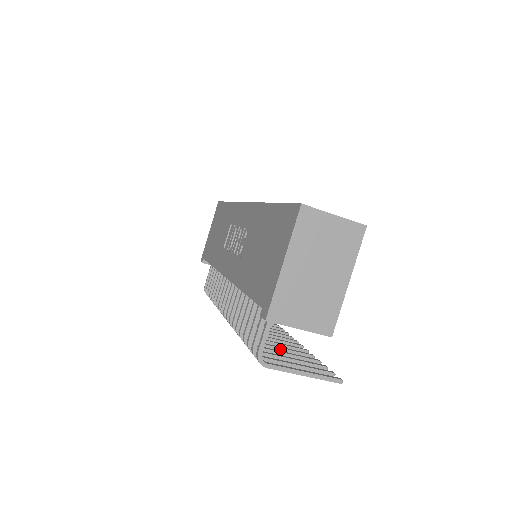
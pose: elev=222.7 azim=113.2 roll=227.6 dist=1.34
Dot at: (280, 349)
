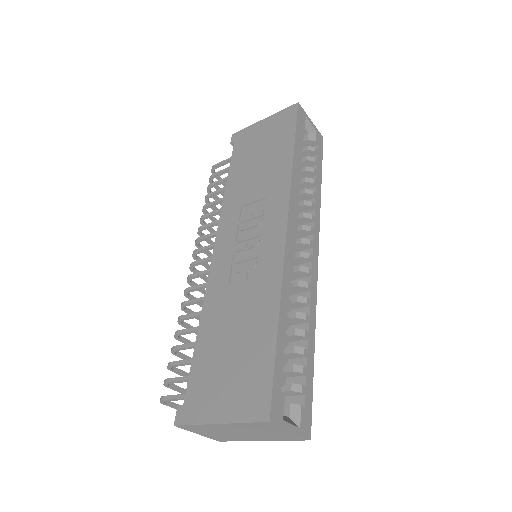
Dot at: occluded
